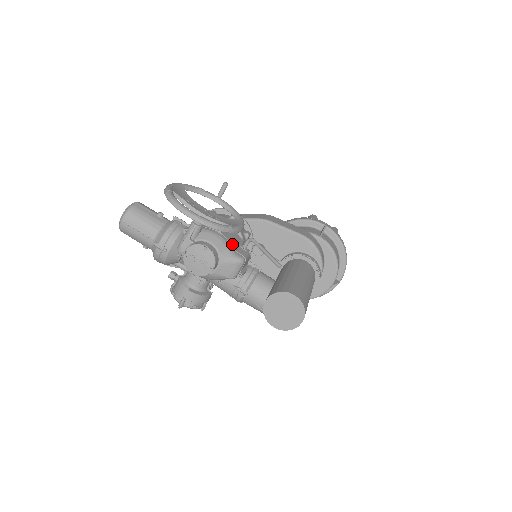
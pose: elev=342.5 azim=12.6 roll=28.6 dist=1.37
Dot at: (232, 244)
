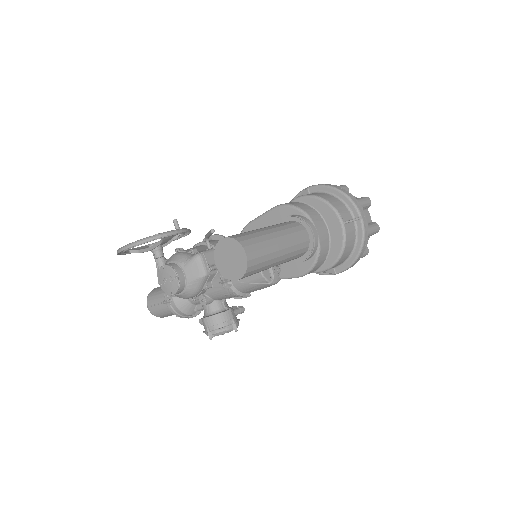
Dot at: (190, 252)
